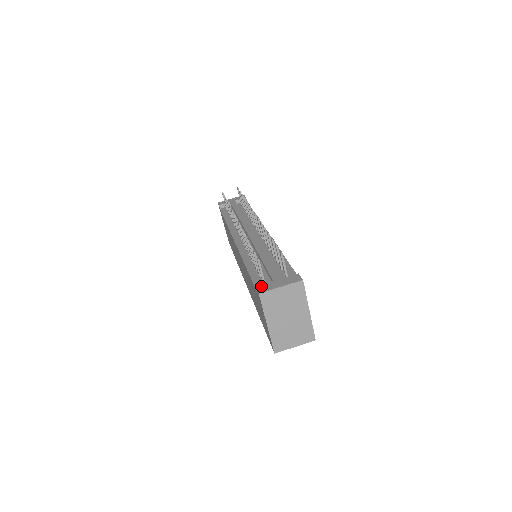
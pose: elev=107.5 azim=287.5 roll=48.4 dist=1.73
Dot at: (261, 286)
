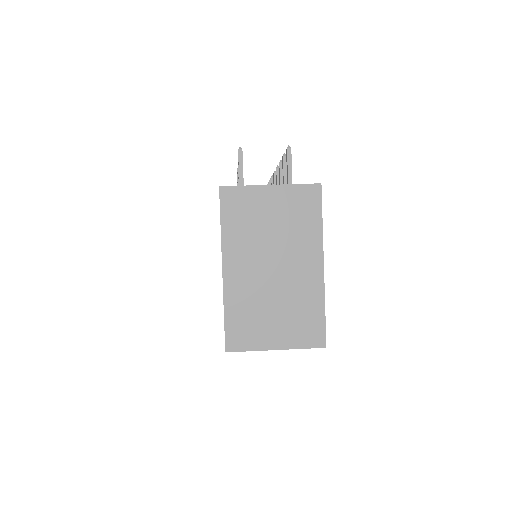
Dot at: occluded
